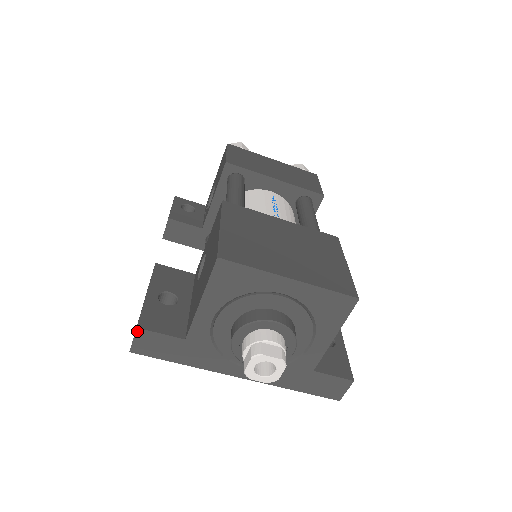
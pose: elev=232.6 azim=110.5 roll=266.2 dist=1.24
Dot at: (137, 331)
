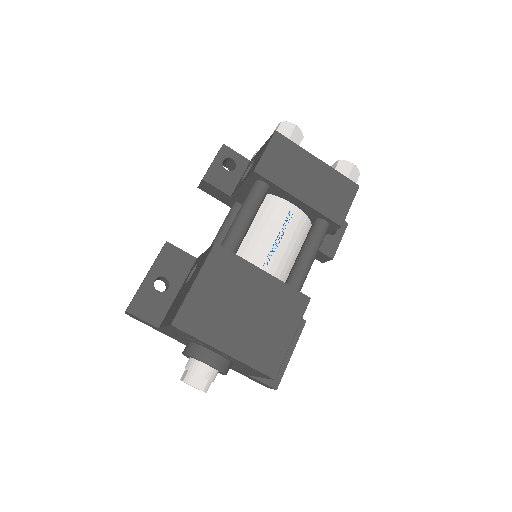
Dot at: (126, 312)
